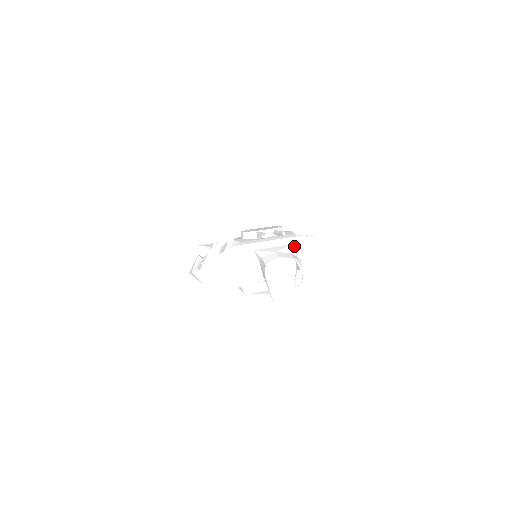
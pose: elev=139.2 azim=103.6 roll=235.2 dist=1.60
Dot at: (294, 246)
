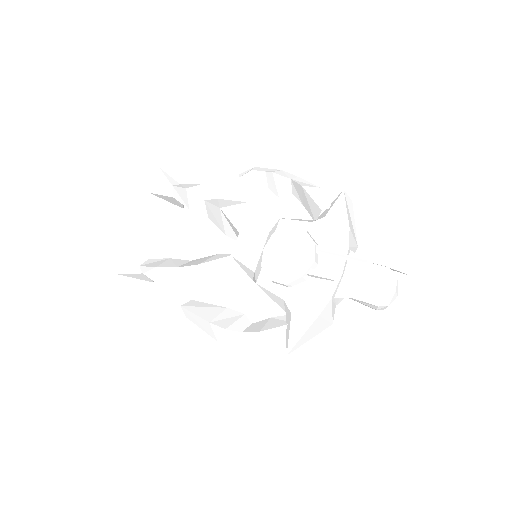
Dot at: (350, 244)
